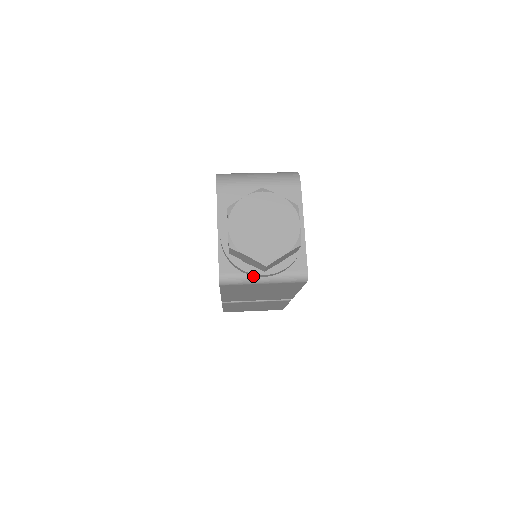
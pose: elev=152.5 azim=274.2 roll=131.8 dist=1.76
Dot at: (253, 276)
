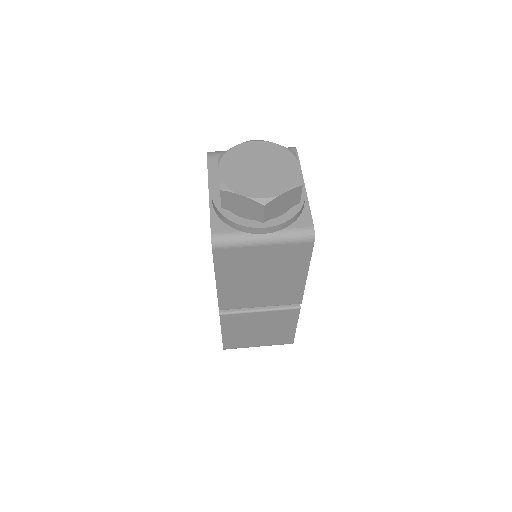
Dot at: (251, 234)
